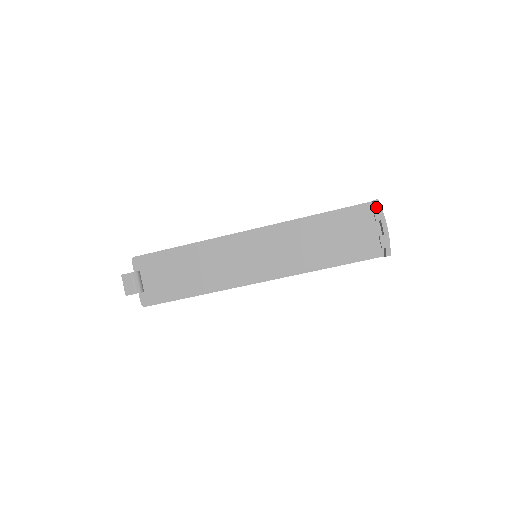
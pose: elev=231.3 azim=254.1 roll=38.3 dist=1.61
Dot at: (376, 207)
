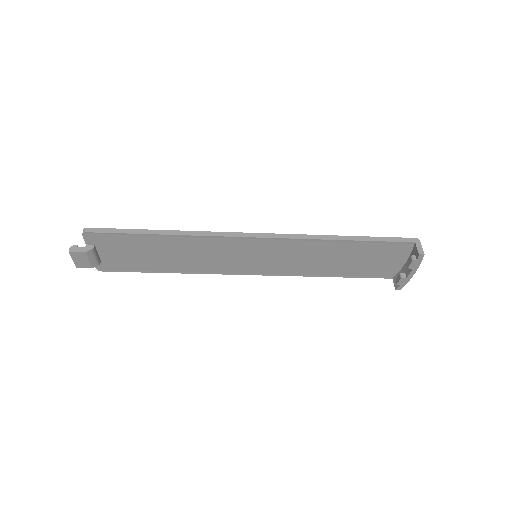
Dot at: (417, 260)
